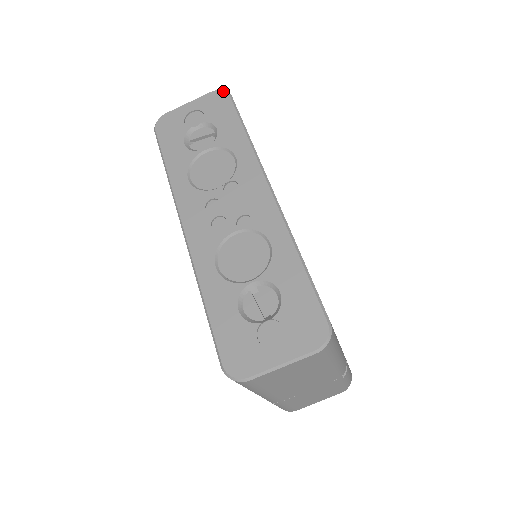
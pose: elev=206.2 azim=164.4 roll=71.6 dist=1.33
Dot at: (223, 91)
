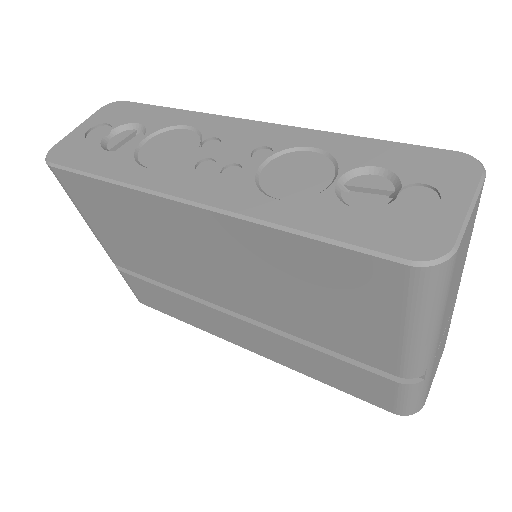
Dot at: (114, 102)
